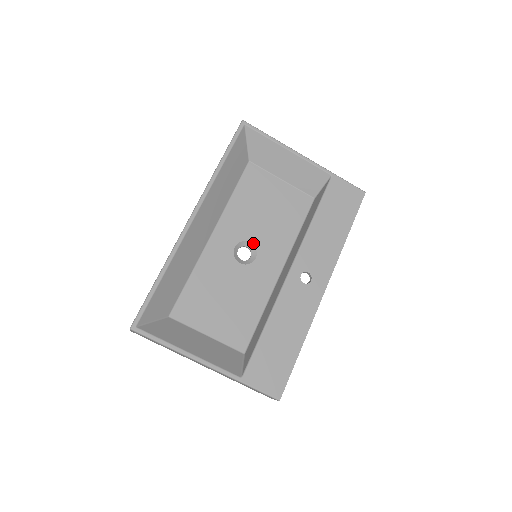
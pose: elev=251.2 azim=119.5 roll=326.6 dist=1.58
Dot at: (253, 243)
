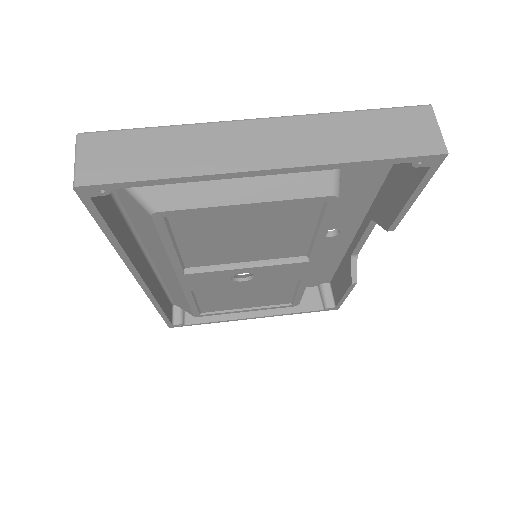
Dot at: (246, 275)
